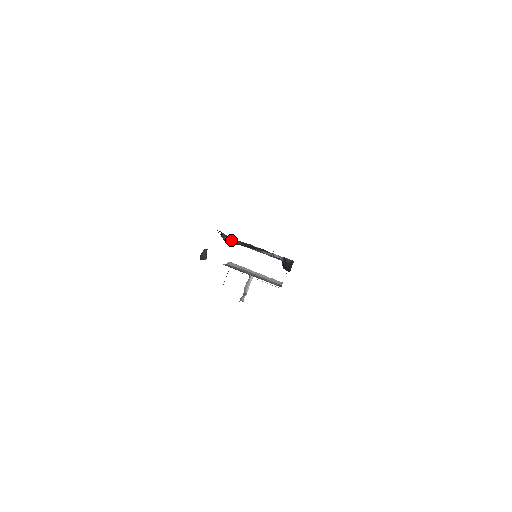
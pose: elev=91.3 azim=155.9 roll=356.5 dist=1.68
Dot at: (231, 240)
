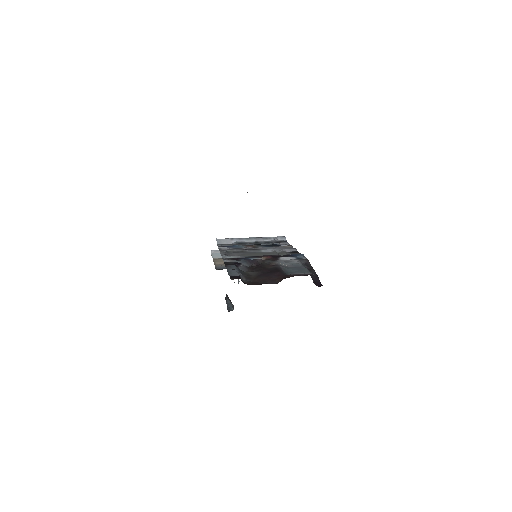
Dot at: (239, 266)
